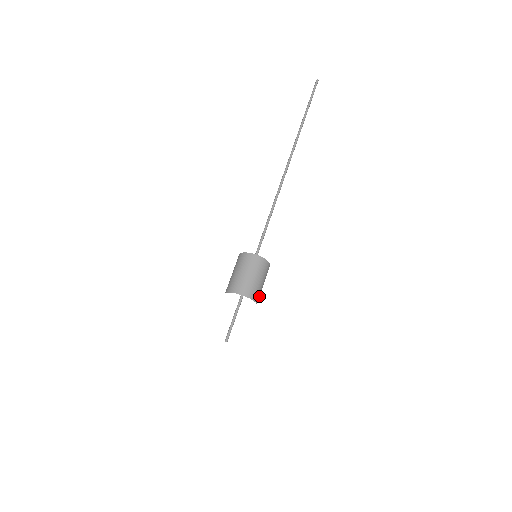
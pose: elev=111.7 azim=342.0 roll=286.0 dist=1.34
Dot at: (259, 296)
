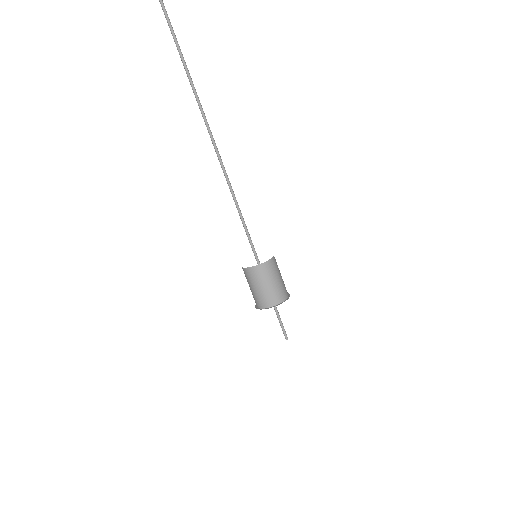
Dot at: (285, 287)
